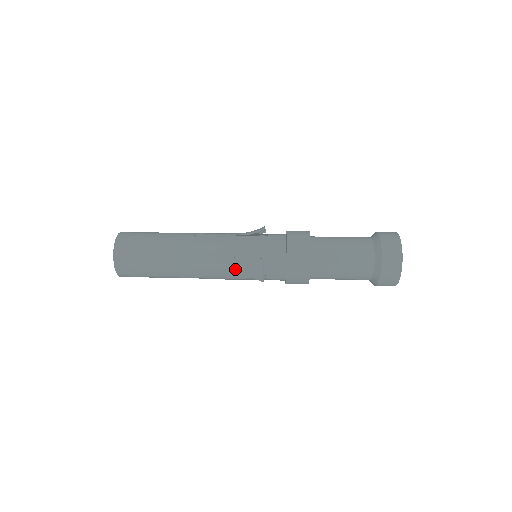
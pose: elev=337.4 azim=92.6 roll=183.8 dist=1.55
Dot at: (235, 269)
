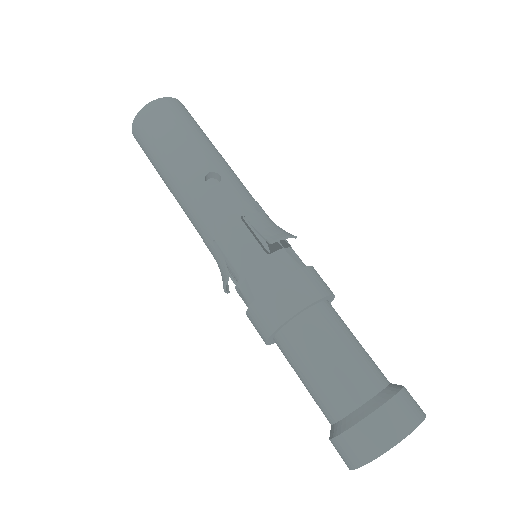
Dot at: (211, 252)
